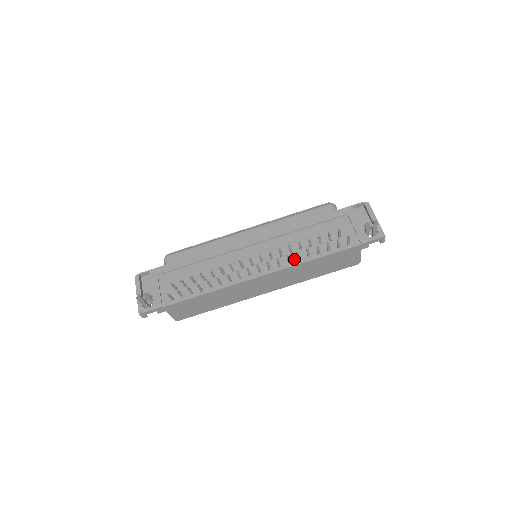
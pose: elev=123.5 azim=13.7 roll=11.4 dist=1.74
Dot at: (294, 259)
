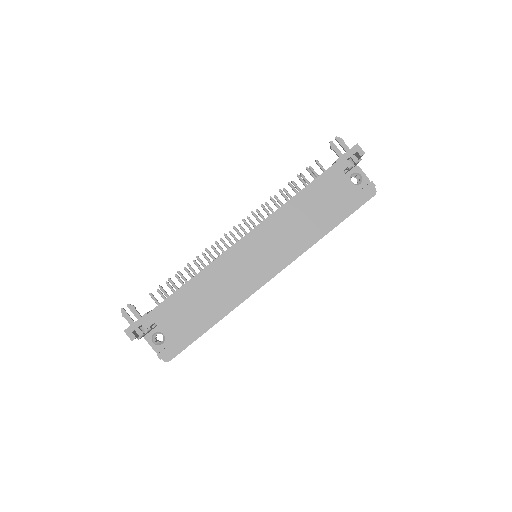
Dot at: occluded
